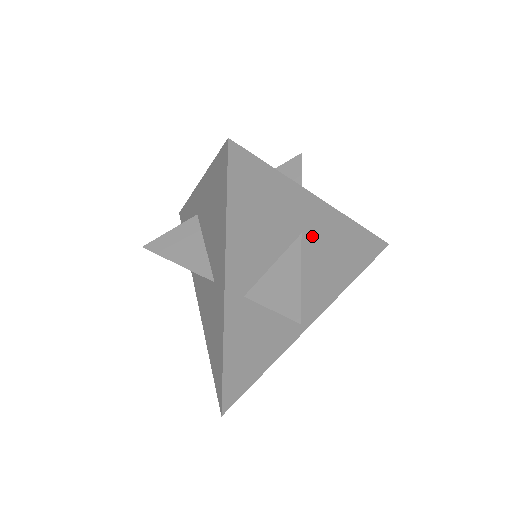
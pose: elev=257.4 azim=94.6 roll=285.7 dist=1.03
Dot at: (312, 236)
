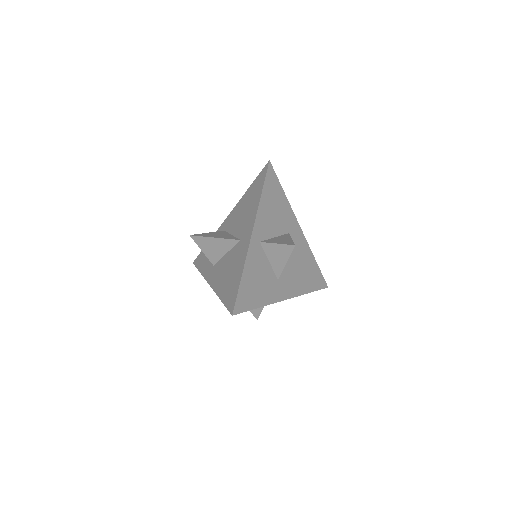
Dot at: (293, 240)
